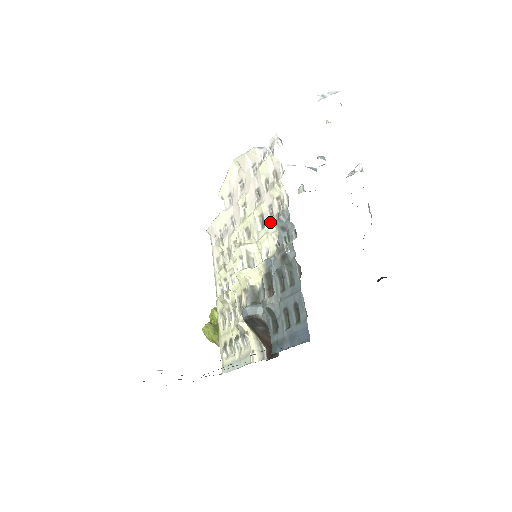
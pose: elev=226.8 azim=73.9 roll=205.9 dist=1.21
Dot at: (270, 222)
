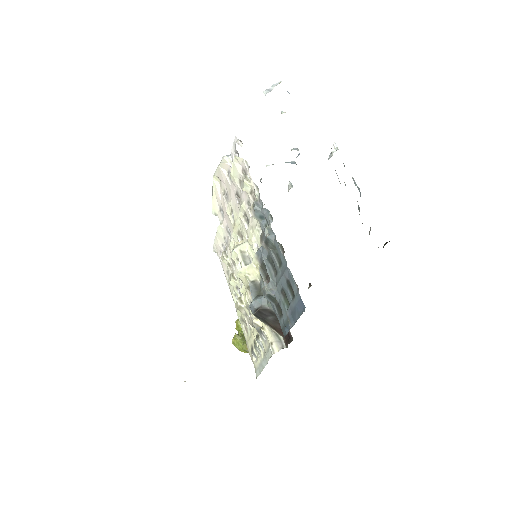
Dot at: (252, 217)
